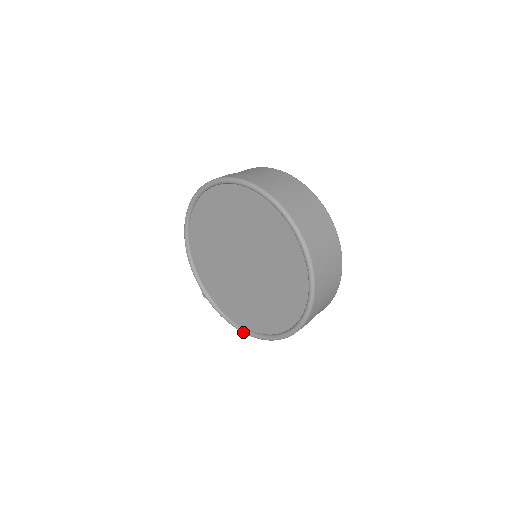
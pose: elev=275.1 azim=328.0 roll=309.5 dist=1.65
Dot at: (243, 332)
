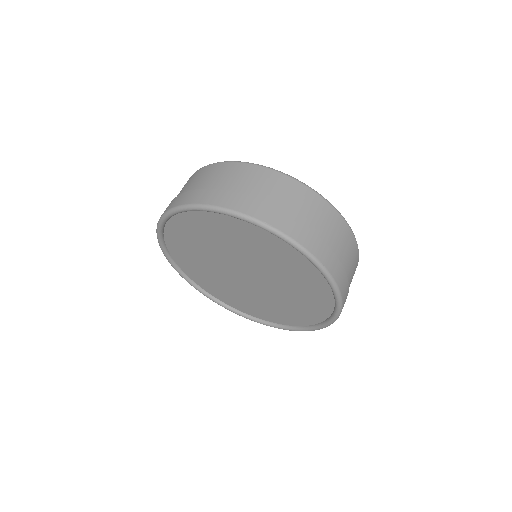
Dot at: occluded
